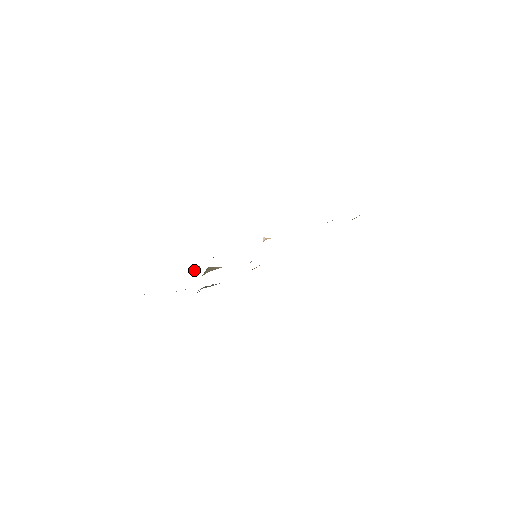
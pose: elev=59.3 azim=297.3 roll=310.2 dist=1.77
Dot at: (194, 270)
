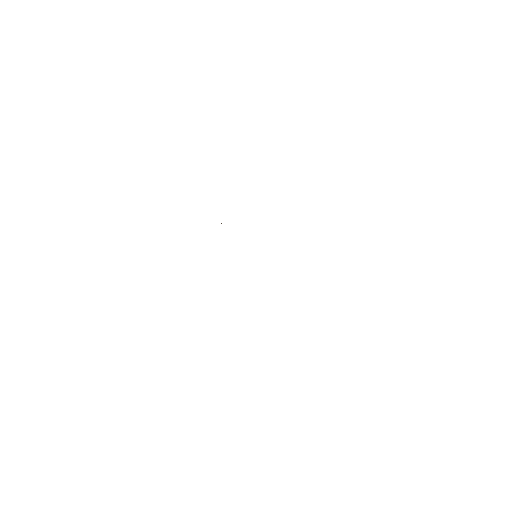
Dot at: occluded
